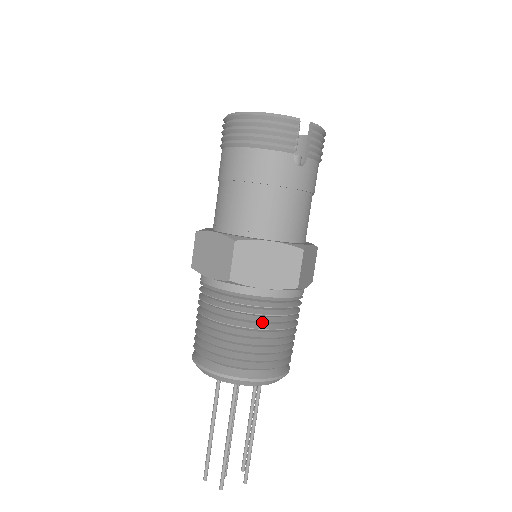
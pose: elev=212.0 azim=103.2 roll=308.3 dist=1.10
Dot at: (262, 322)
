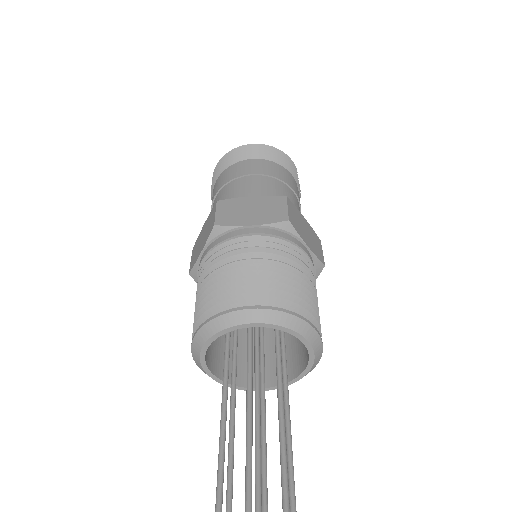
Dot at: (309, 278)
